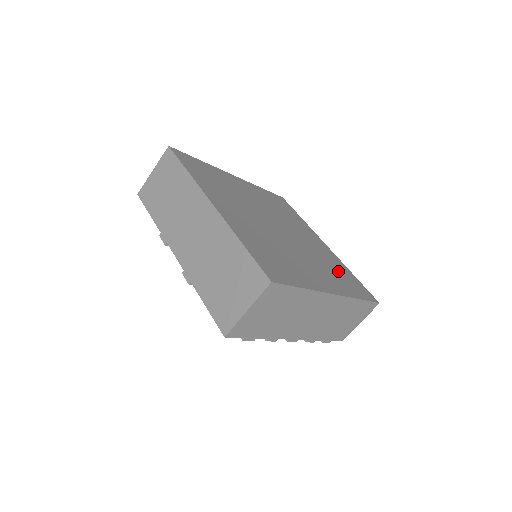
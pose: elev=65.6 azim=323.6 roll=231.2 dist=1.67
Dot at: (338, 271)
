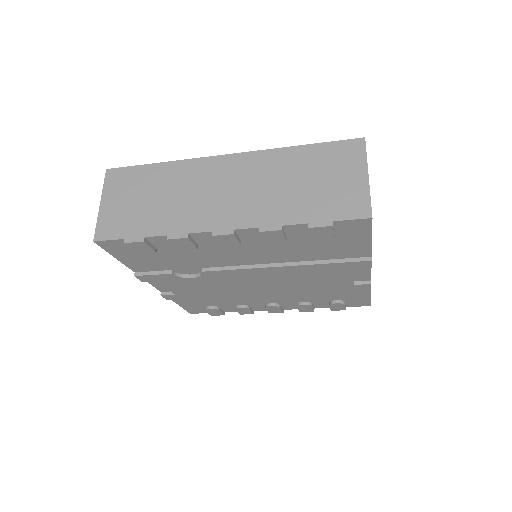
Dot at: occluded
